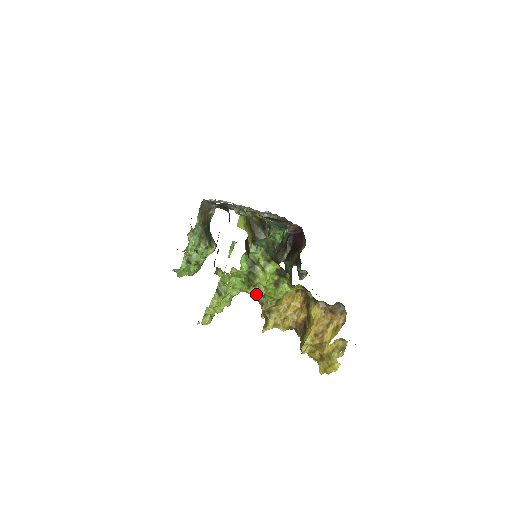
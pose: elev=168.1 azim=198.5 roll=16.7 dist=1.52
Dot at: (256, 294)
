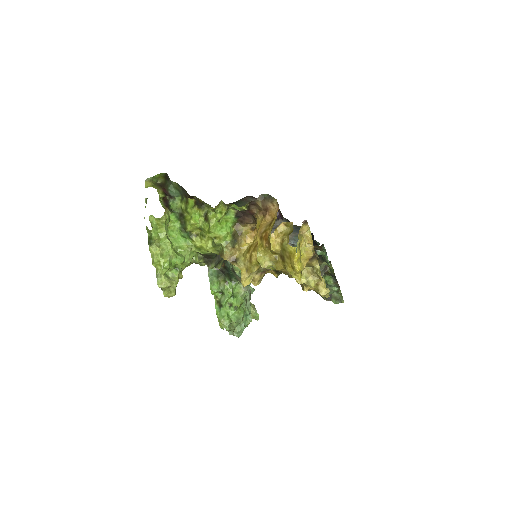
Dot at: (202, 242)
